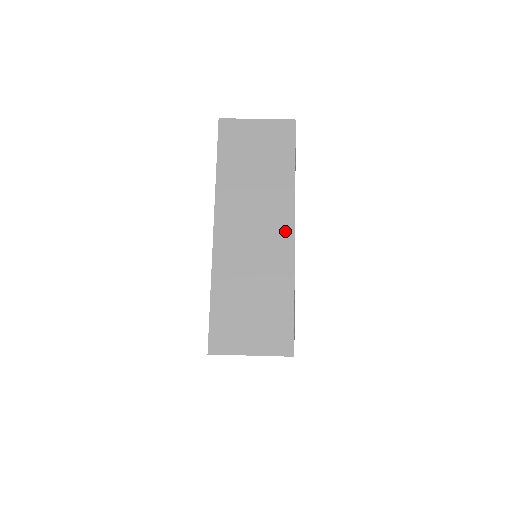
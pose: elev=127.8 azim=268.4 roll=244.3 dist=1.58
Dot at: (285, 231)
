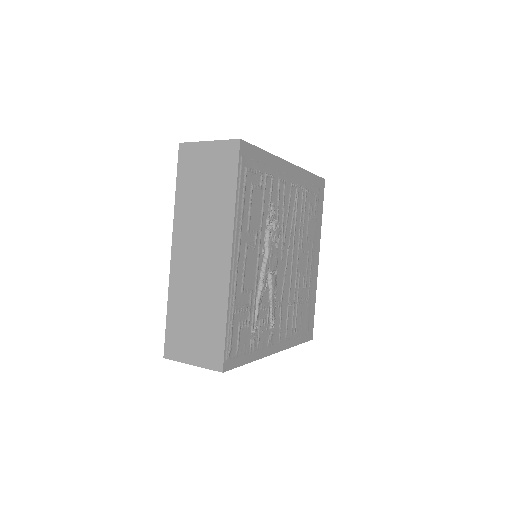
Dot at: (224, 256)
